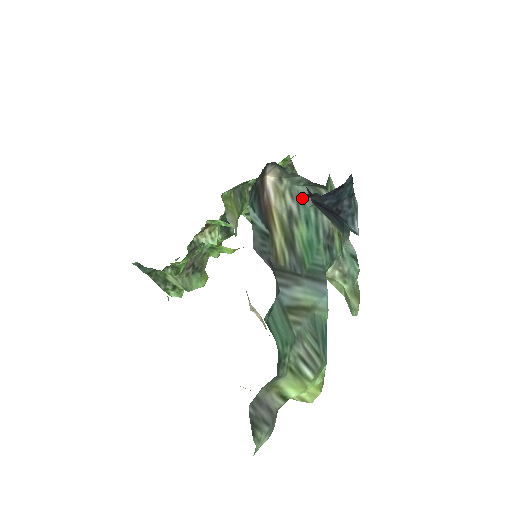
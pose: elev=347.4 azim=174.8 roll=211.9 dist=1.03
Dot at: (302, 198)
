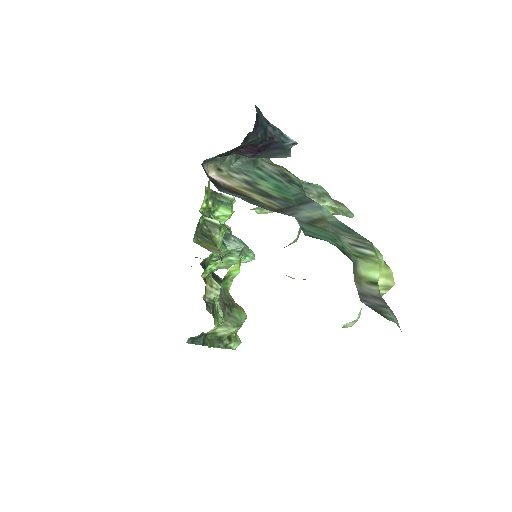
Dot at: (243, 169)
